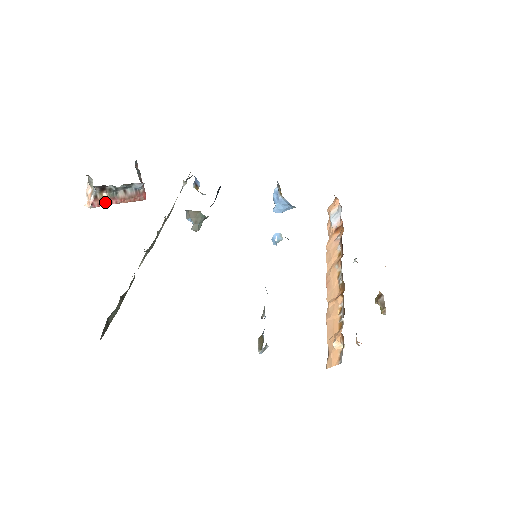
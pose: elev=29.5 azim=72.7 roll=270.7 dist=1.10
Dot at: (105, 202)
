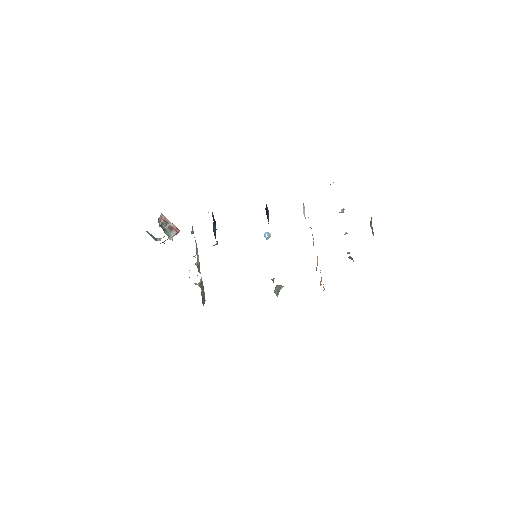
Dot at: occluded
